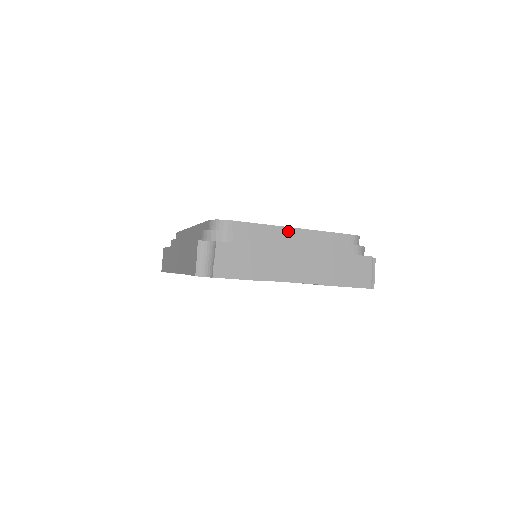
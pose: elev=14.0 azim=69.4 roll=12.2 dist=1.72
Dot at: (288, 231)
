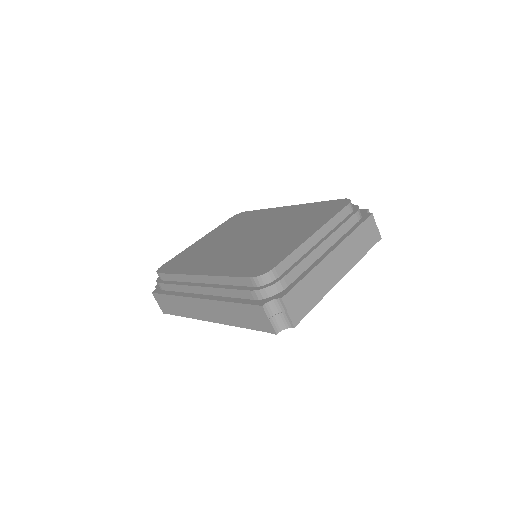
Dot at: (311, 240)
